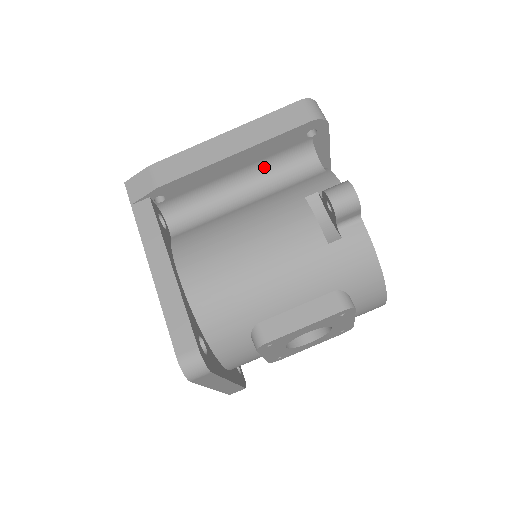
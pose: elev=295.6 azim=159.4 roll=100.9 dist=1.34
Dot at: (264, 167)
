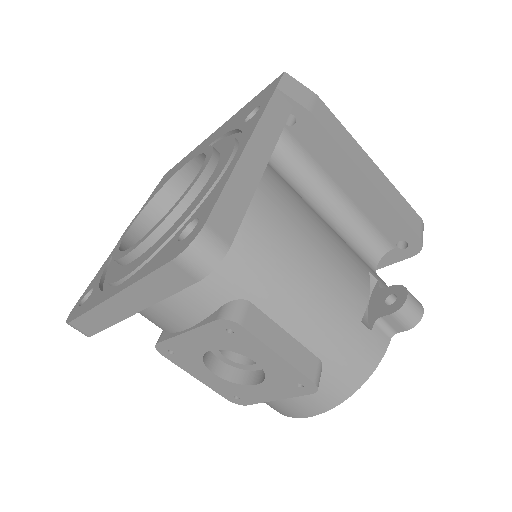
Dot at: (353, 216)
